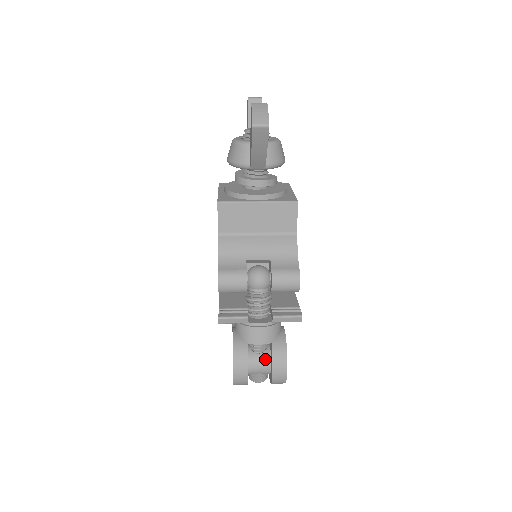
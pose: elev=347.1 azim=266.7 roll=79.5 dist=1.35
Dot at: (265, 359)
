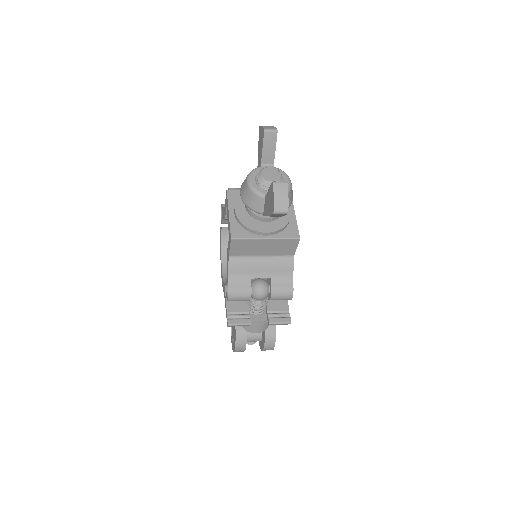
Dot at: (258, 336)
